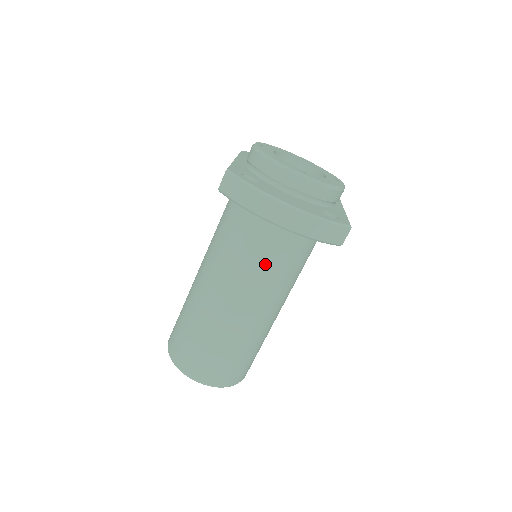
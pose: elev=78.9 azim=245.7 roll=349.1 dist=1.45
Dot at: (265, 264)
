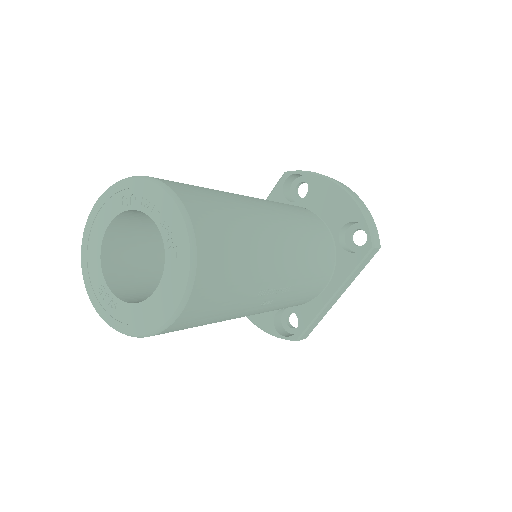
Dot at: (301, 217)
